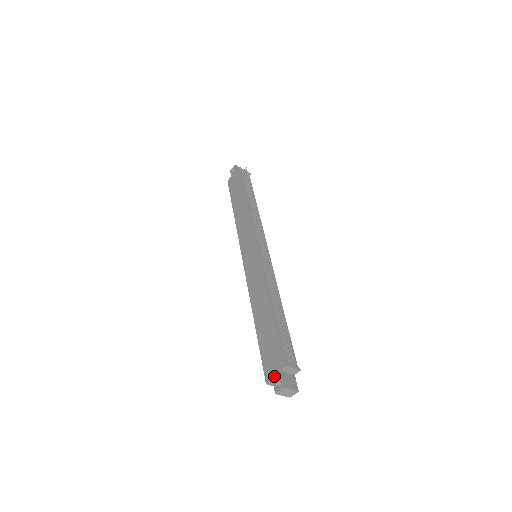
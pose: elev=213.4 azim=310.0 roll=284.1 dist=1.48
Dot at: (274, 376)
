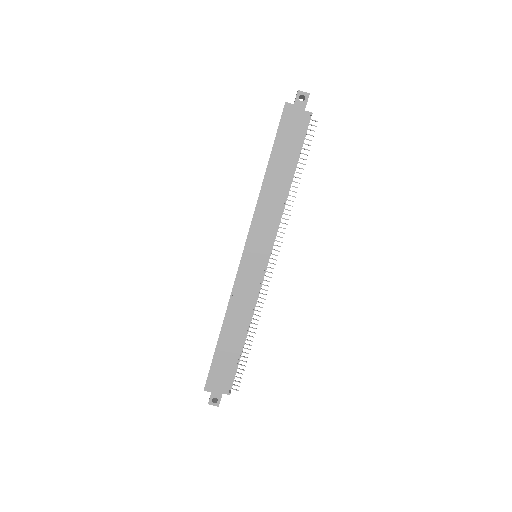
Dot at: (215, 392)
